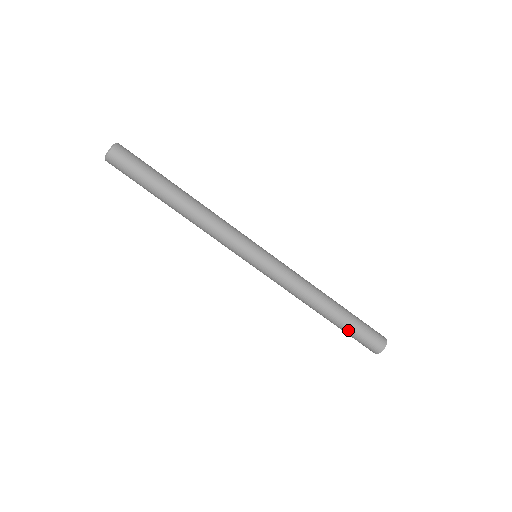
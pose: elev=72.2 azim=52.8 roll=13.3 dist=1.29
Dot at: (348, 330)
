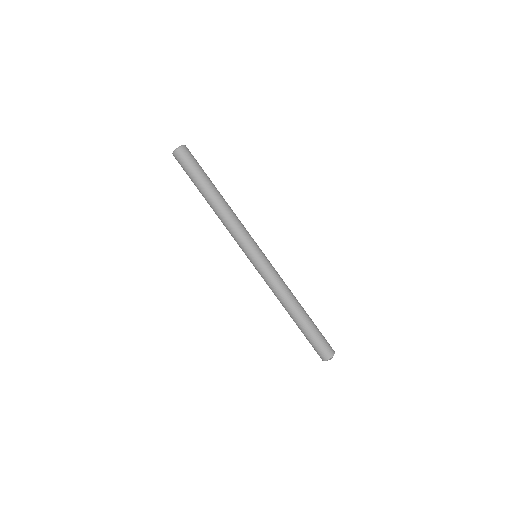
Dot at: (310, 333)
